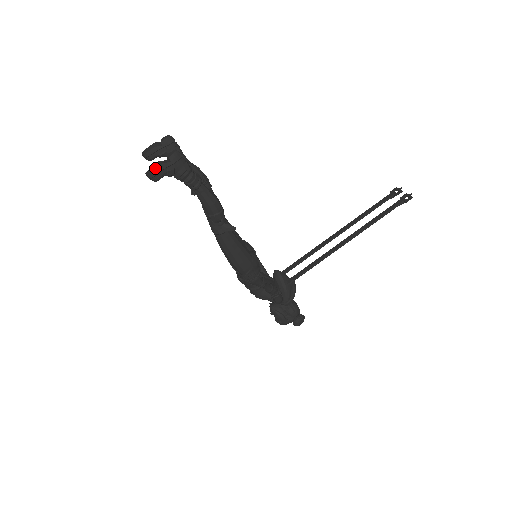
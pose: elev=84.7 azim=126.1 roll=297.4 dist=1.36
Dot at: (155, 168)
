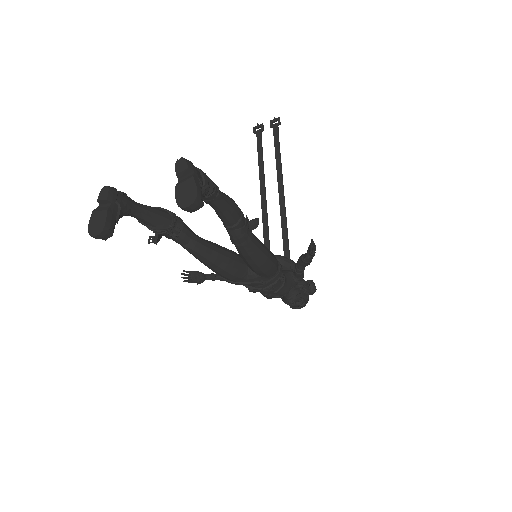
Dot at: (192, 189)
